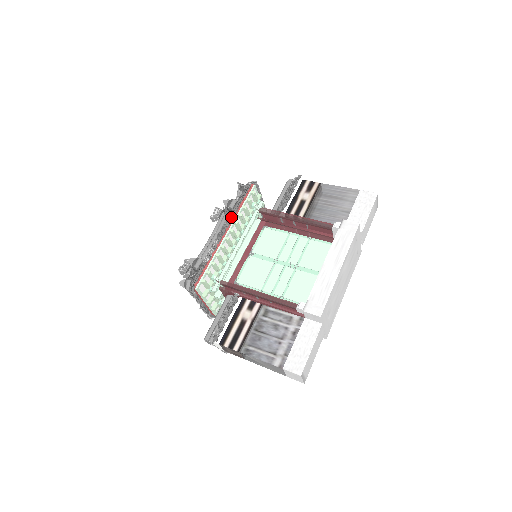
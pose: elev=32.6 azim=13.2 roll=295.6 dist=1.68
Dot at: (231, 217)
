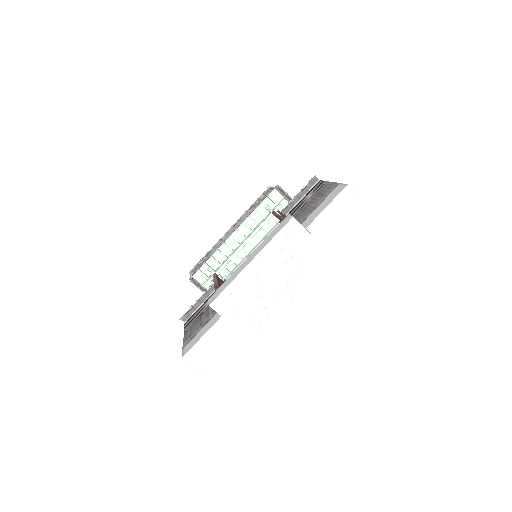
Dot at: (239, 218)
